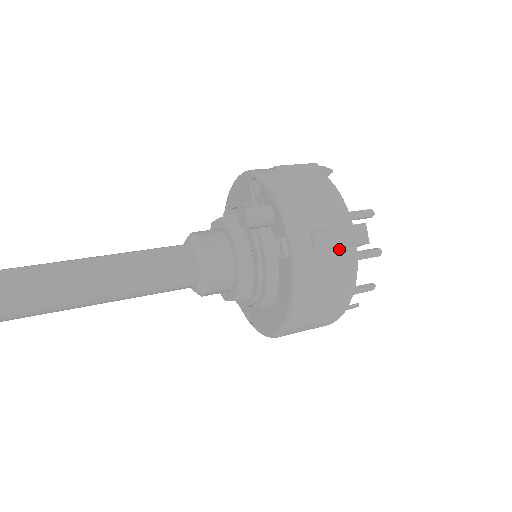
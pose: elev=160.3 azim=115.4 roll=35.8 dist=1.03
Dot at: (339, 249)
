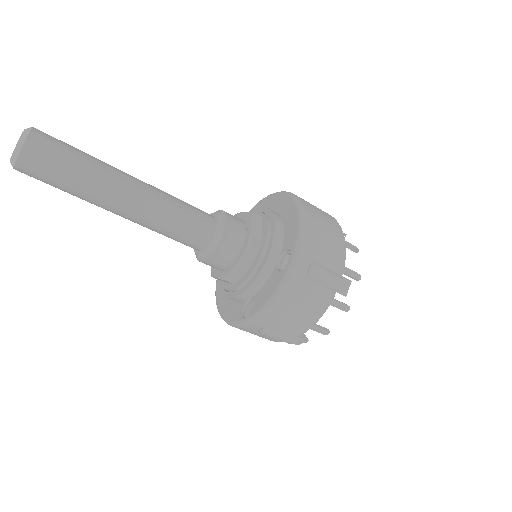
Dot at: occluded
